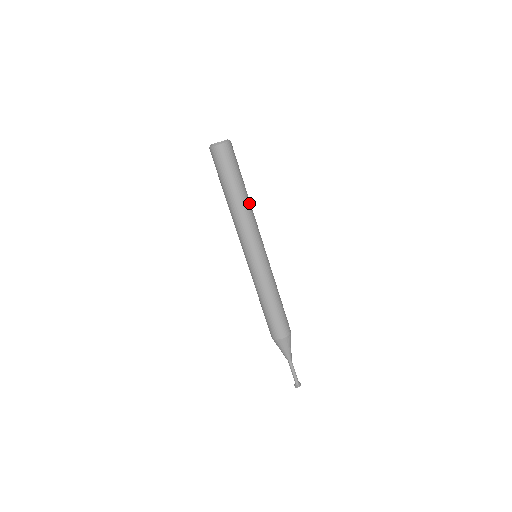
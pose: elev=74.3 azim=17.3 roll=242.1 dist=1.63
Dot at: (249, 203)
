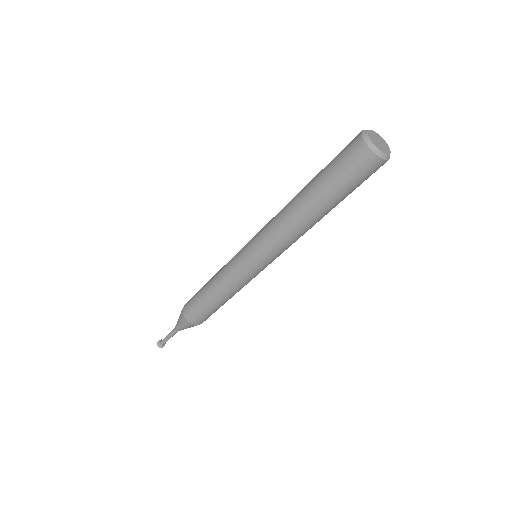
Dot at: occluded
